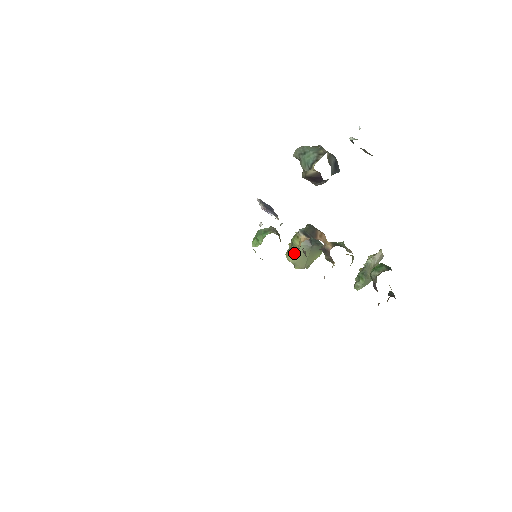
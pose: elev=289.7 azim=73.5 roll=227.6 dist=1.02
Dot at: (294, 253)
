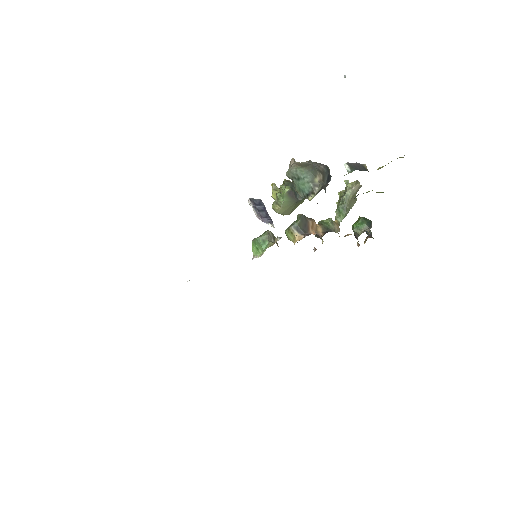
Dot at: (281, 208)
